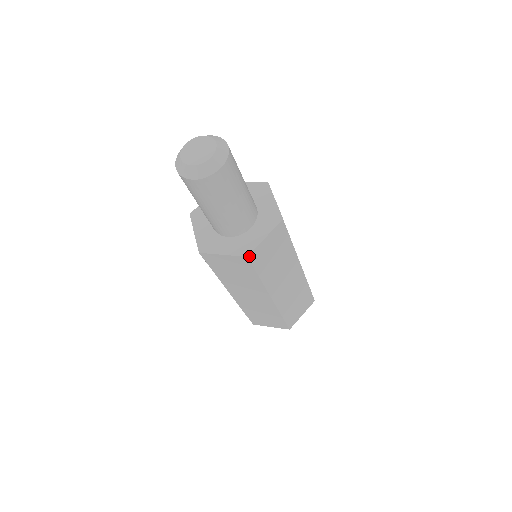
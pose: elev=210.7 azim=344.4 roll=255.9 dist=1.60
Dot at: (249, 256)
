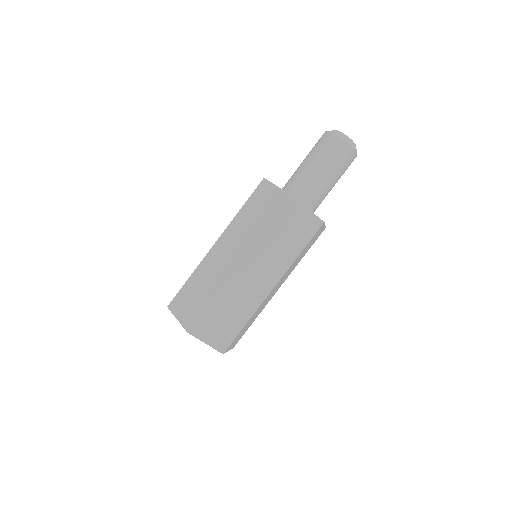
Dot at: (323, 223)
